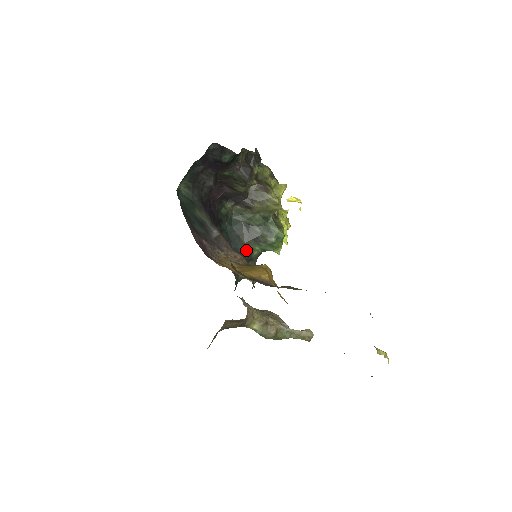
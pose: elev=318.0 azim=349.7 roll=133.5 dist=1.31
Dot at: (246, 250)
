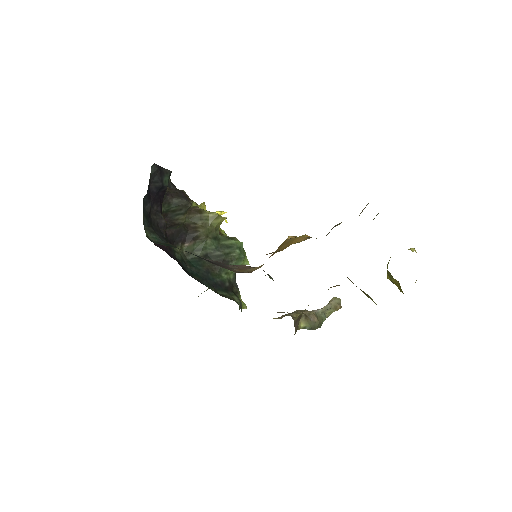
Dot at: (223, 279)
